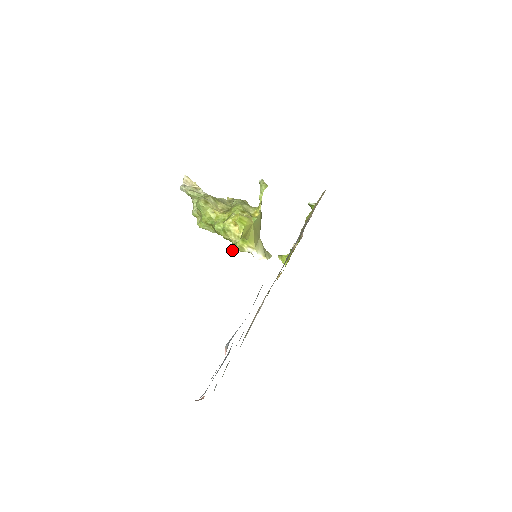
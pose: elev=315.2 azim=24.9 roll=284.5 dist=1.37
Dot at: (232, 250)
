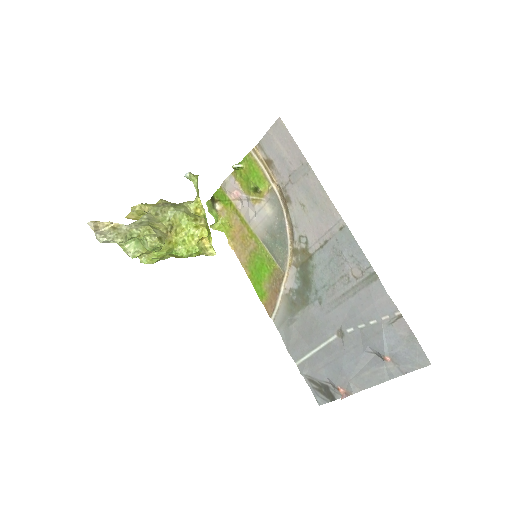
Dot at: occluded
